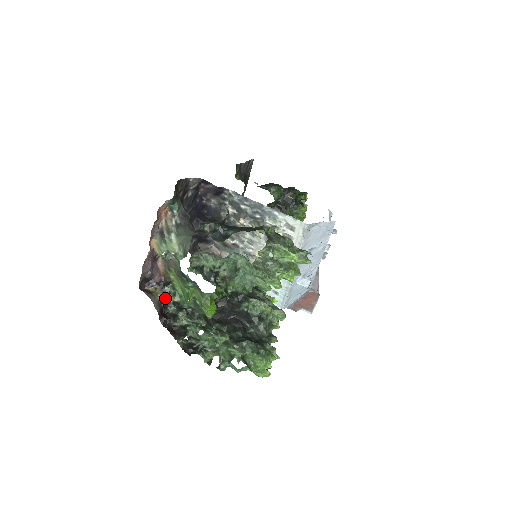
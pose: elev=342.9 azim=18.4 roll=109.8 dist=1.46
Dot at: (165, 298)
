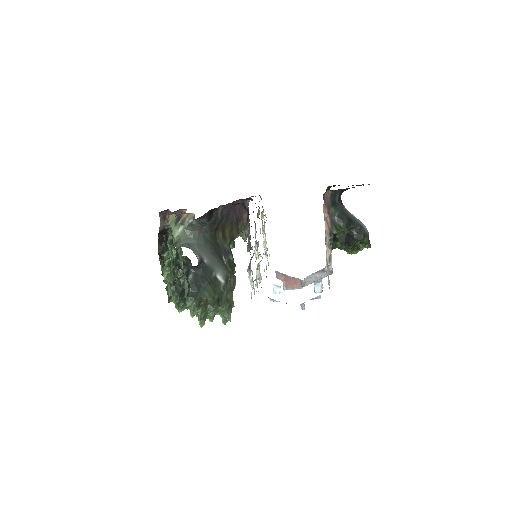
Dot at: (170, 228)
